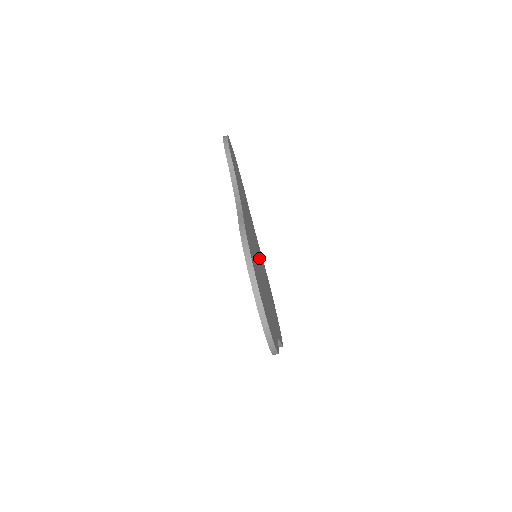
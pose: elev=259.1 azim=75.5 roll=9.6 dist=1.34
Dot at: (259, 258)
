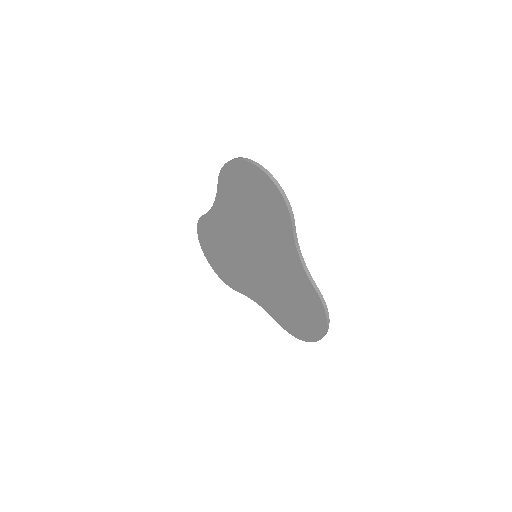
Dot at: occluded
